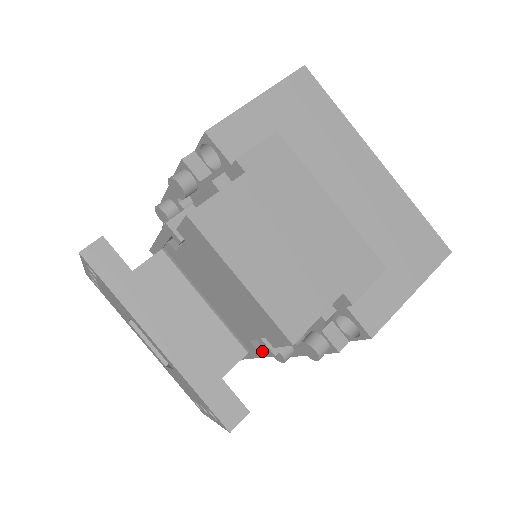
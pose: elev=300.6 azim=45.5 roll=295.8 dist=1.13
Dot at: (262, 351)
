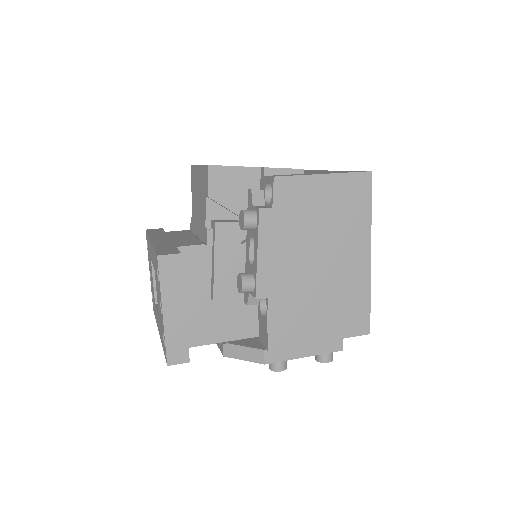
Dot at: (213, 237)
